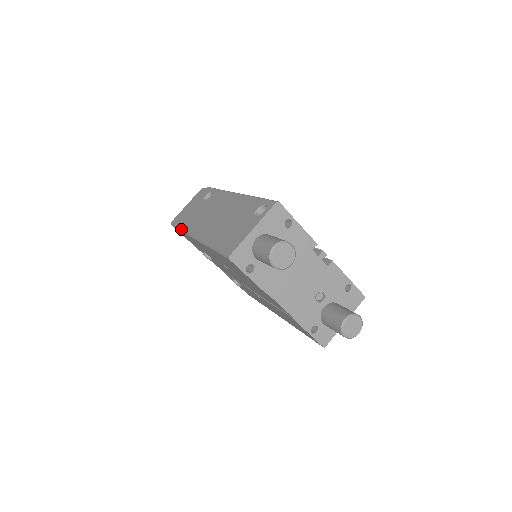
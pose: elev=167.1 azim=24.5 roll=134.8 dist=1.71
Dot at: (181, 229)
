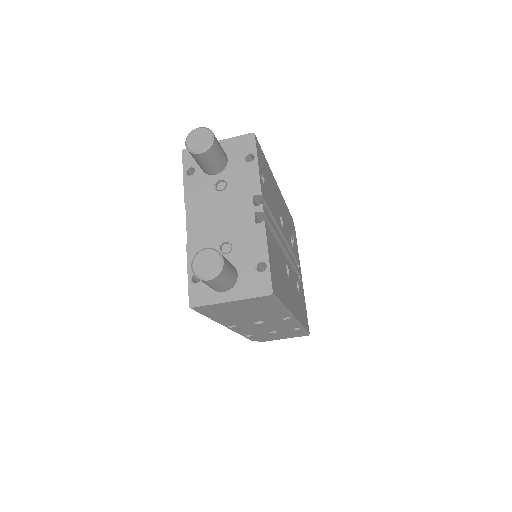
Dot at: occluded
